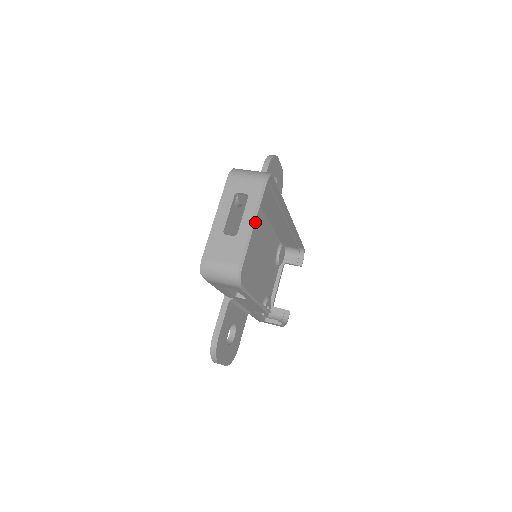
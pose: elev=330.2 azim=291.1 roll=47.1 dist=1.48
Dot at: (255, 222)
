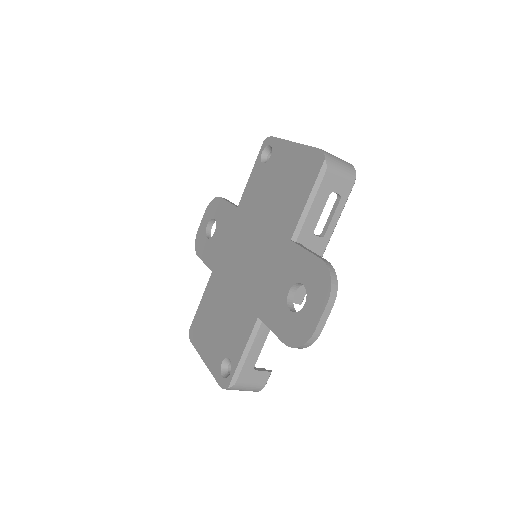
Dot at: occluded
